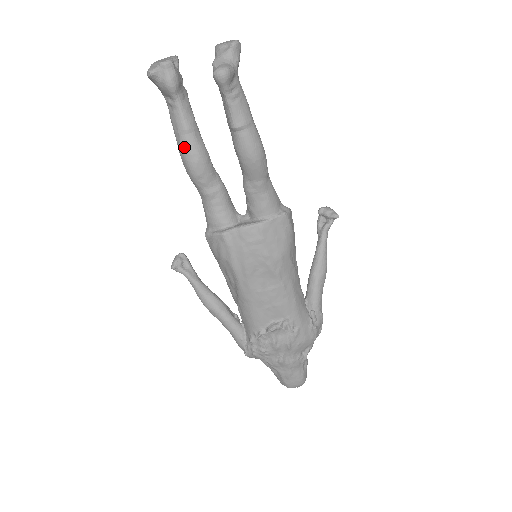
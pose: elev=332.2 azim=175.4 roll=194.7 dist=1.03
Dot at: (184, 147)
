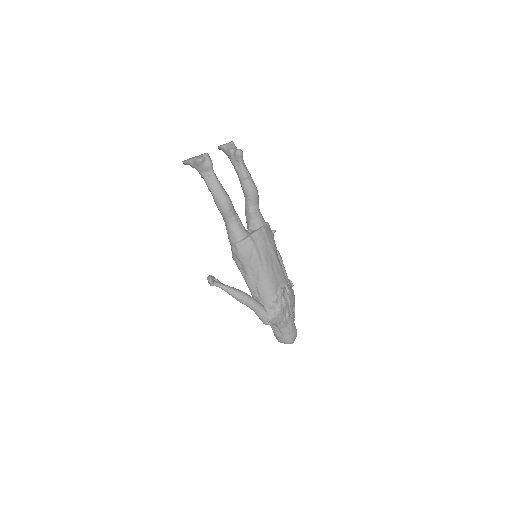
Dot at: (221, 194)
